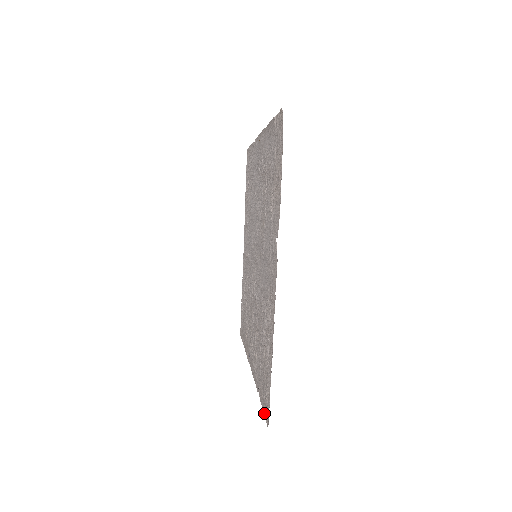
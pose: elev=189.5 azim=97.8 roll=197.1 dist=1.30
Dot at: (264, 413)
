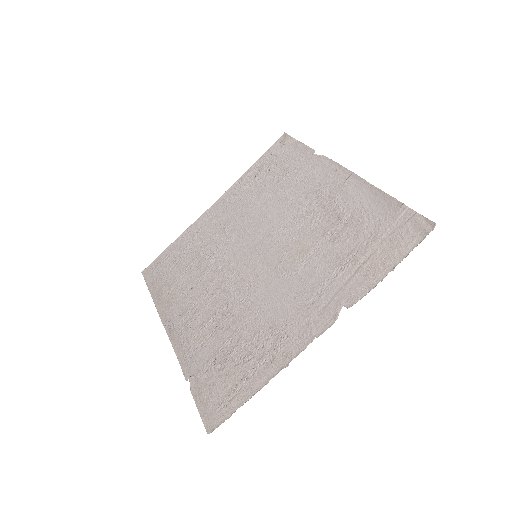
Dot at: (201, 413)
